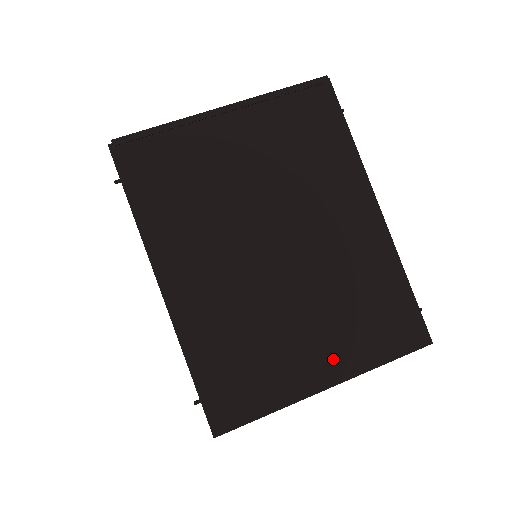
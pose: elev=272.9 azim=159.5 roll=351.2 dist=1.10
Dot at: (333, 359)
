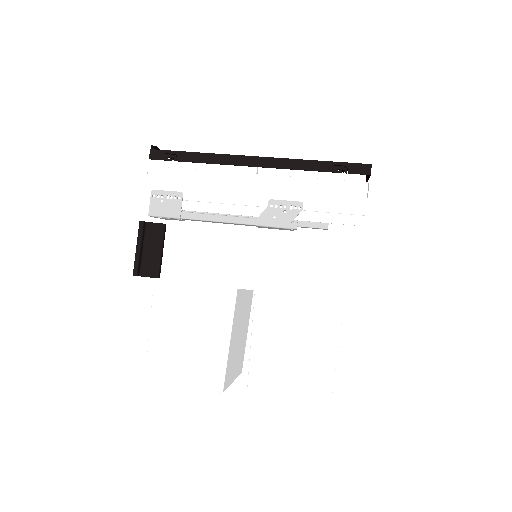
Dot at: occluded
